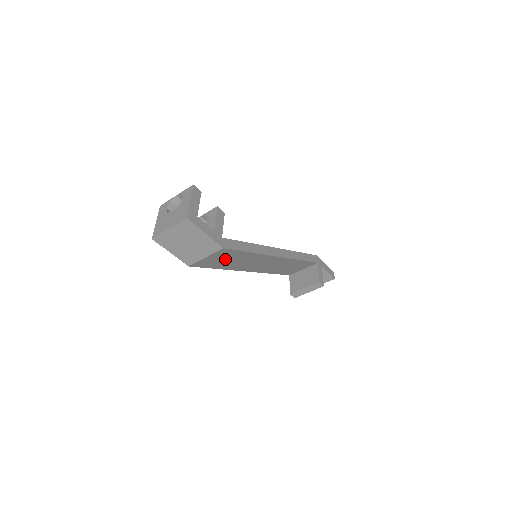
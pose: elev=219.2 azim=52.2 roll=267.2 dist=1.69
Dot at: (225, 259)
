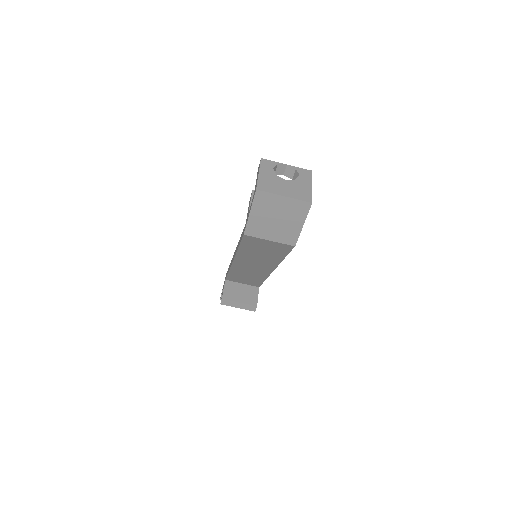
Dot at: (265, 249)
